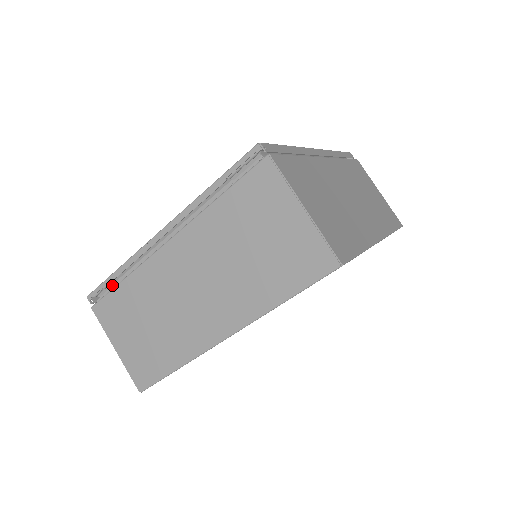
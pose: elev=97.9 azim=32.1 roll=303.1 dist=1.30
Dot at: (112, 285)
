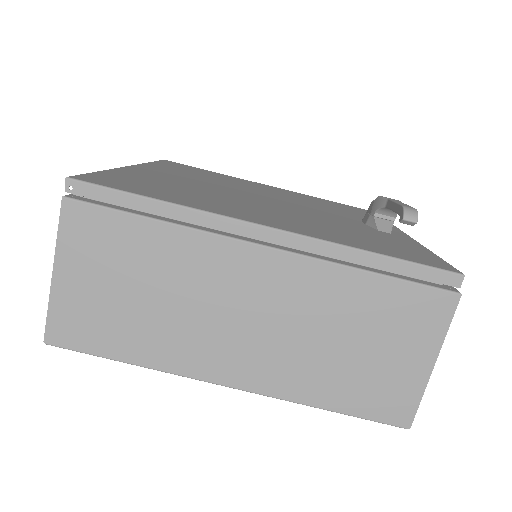
Dot at: occluded
